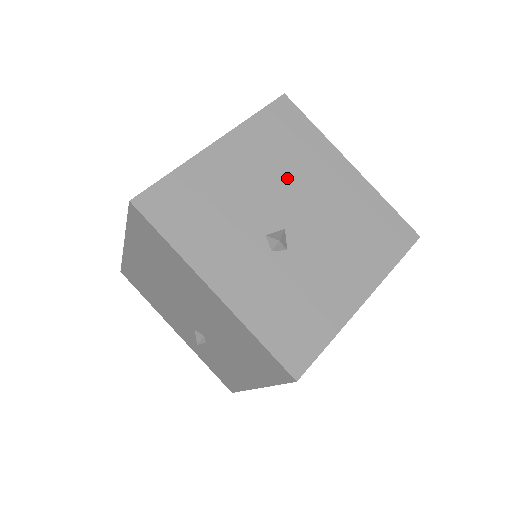
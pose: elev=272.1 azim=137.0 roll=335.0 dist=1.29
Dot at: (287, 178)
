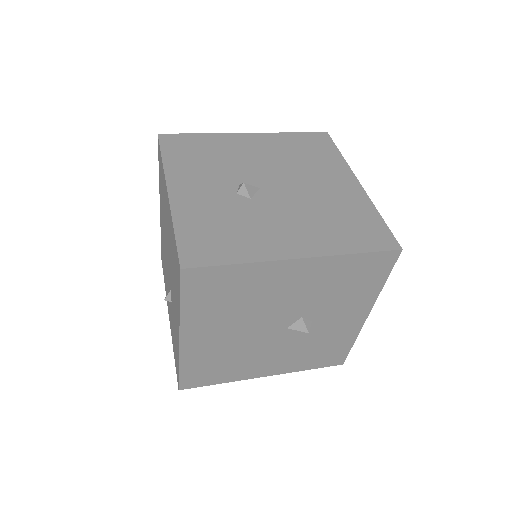
Dot at: (289, 167)
